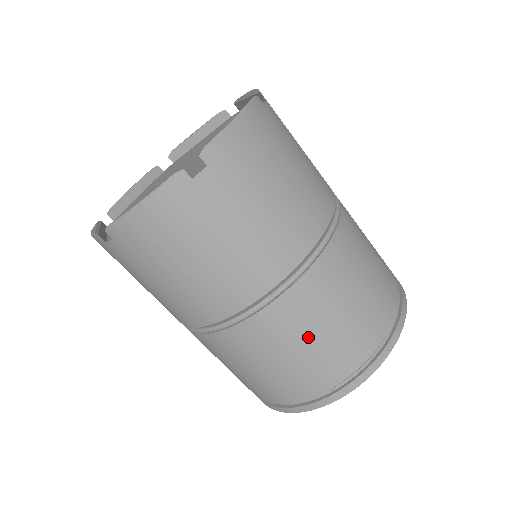
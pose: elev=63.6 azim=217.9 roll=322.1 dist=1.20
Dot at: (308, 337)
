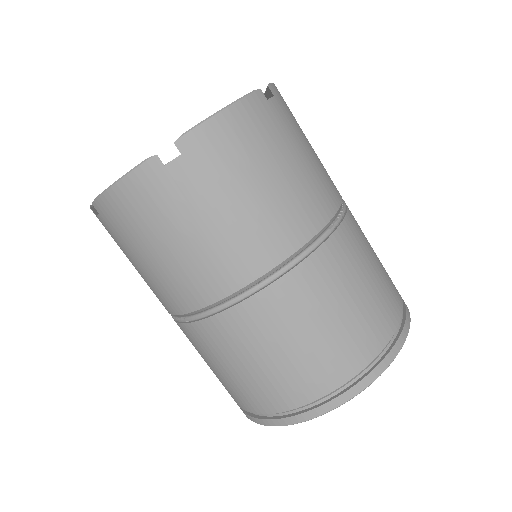
Dot at: (363, 276)
